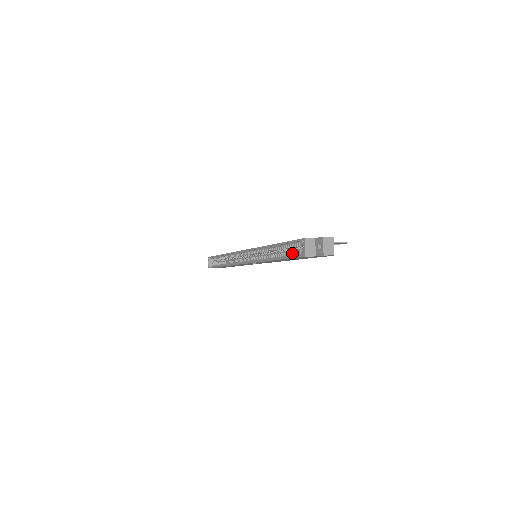
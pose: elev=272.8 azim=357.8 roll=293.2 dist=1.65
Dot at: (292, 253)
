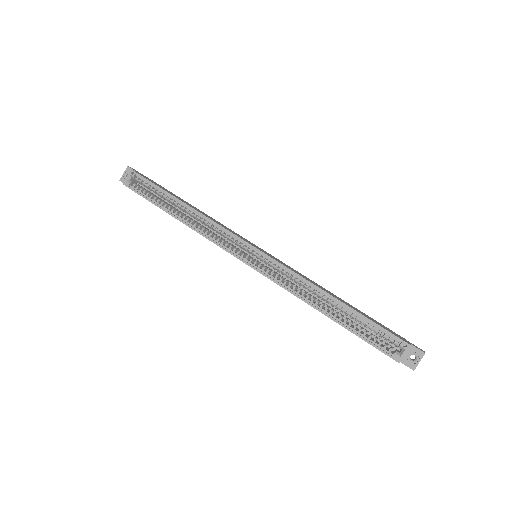
Dot at: occluded
